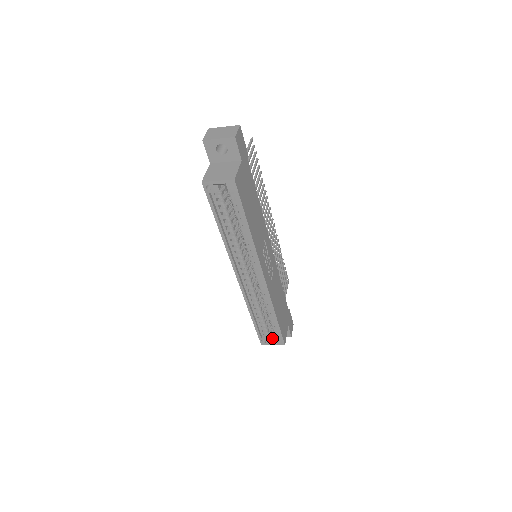
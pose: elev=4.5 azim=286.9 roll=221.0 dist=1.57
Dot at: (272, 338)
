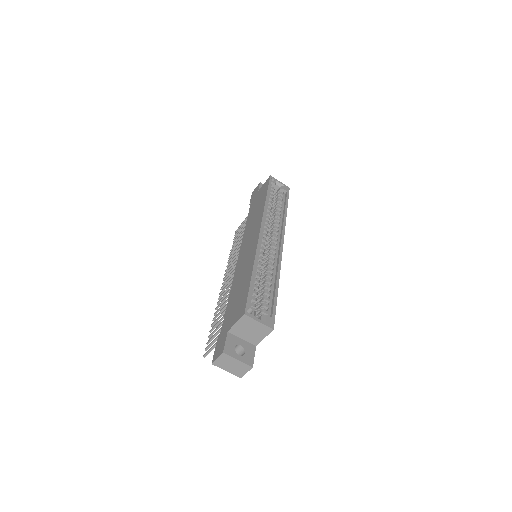
Dot at: occluded
